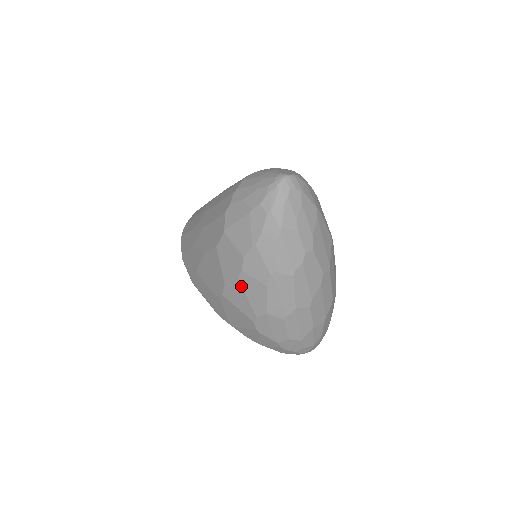
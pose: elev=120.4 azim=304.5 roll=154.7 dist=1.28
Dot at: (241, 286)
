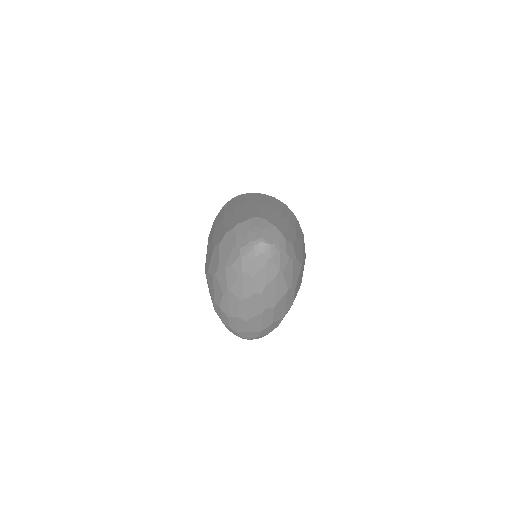
Dot at: (213, 281)
